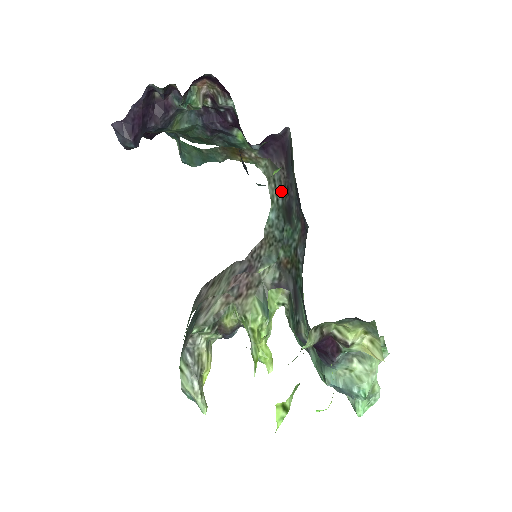
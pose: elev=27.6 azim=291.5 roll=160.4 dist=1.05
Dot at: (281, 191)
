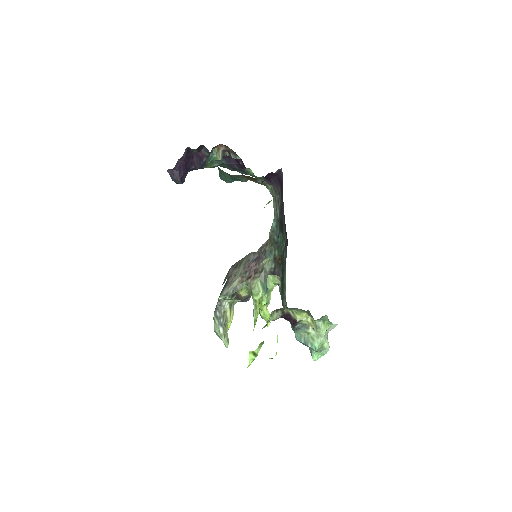
Dot at: (279, 209)
